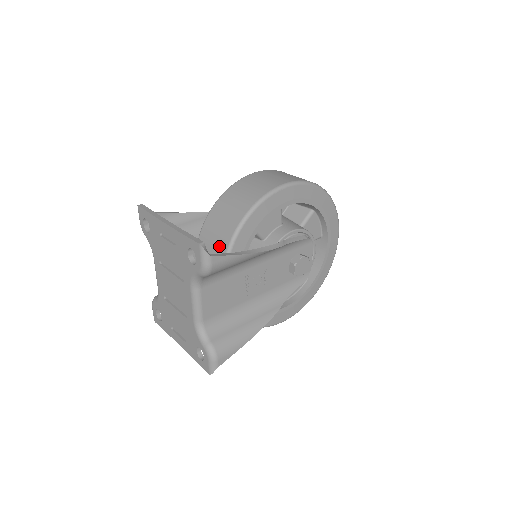
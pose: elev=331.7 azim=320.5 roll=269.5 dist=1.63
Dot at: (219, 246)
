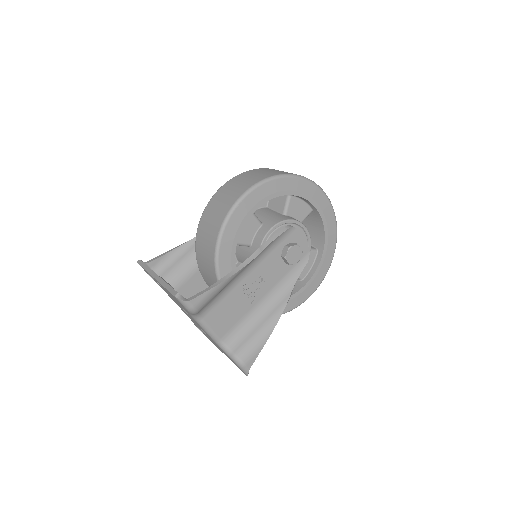
Dot at: (210, 271)
